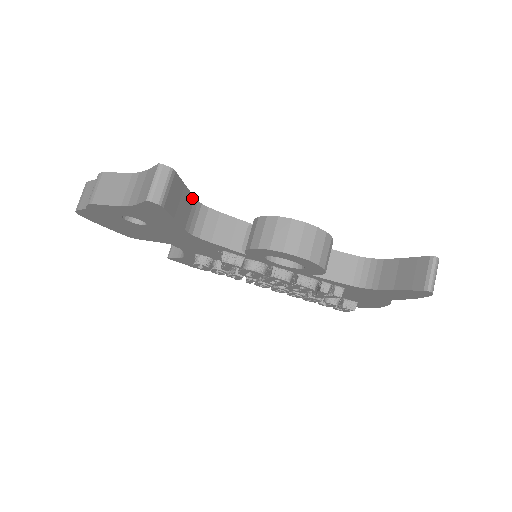
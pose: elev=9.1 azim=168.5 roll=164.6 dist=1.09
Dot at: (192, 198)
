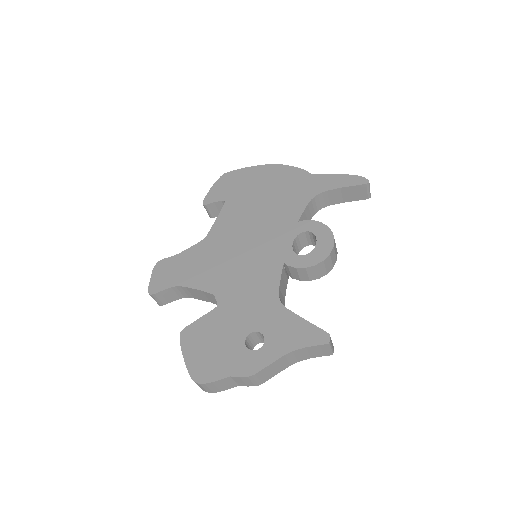
Dot at: (292, 312)
